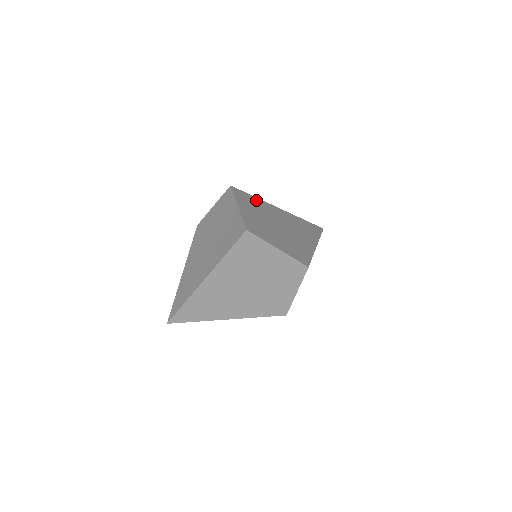
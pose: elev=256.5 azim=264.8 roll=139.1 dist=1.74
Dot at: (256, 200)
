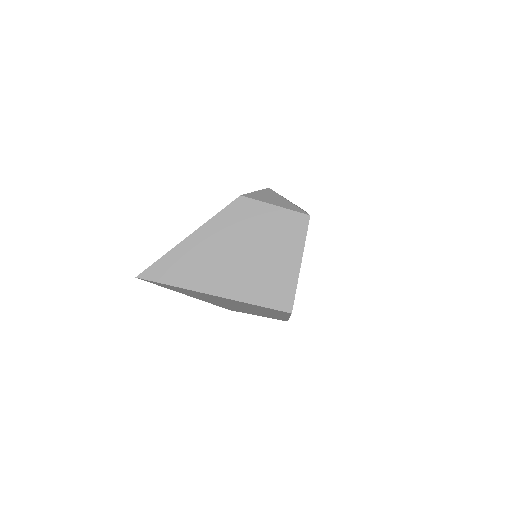
Dot at: occluded
